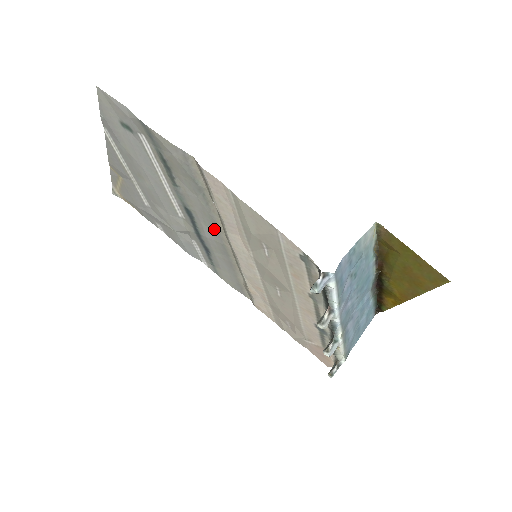
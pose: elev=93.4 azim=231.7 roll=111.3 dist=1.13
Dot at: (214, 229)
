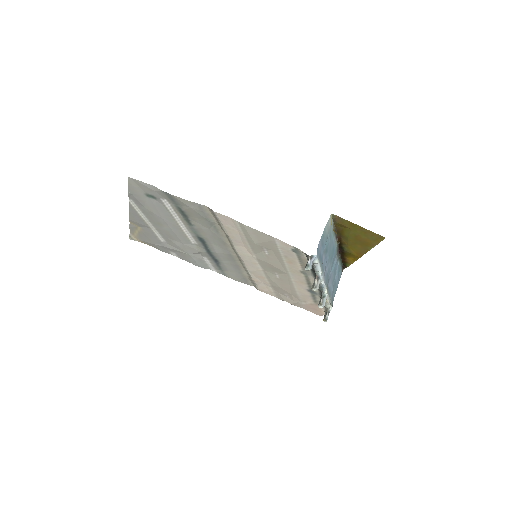
Dot at: (223, 246)
